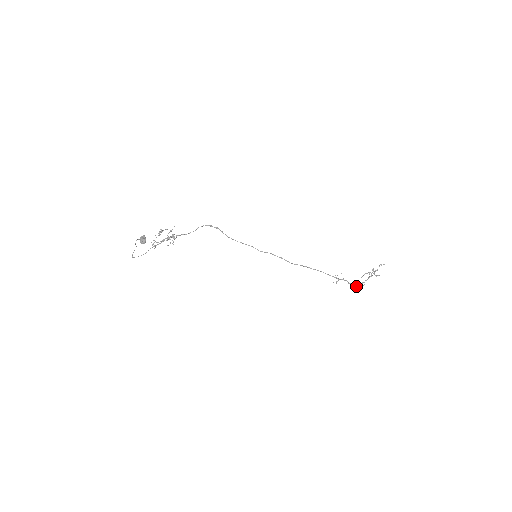
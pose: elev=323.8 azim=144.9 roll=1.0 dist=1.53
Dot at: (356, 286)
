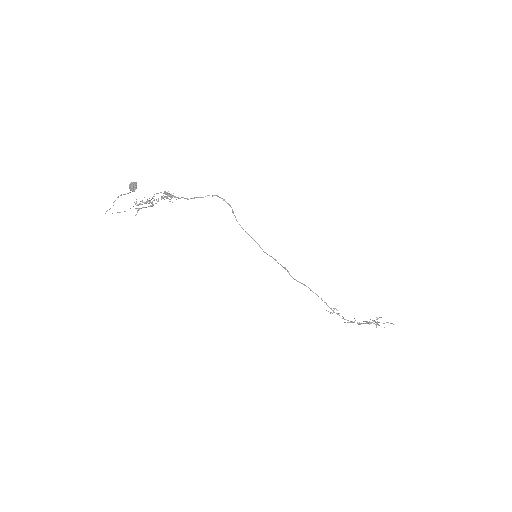
Dot at: (350, 322)
